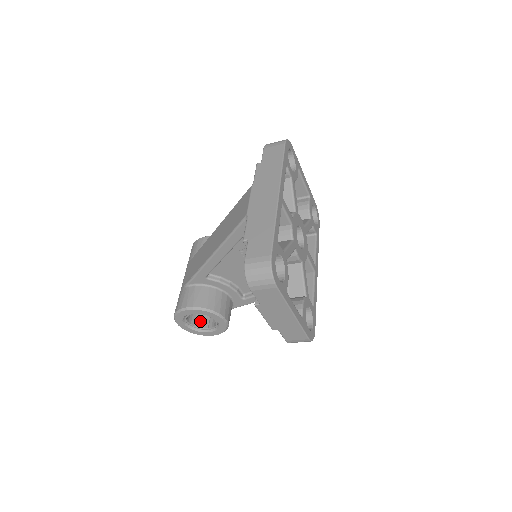
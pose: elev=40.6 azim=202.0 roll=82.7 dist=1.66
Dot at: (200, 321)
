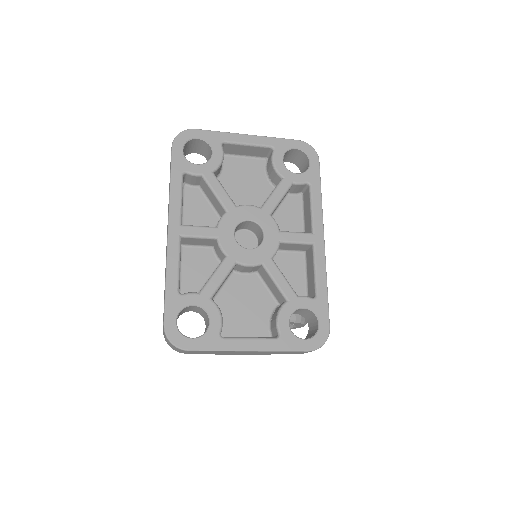
Dot at: occluded
